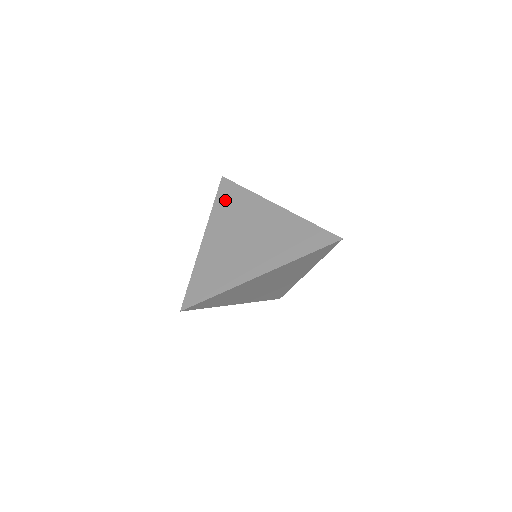
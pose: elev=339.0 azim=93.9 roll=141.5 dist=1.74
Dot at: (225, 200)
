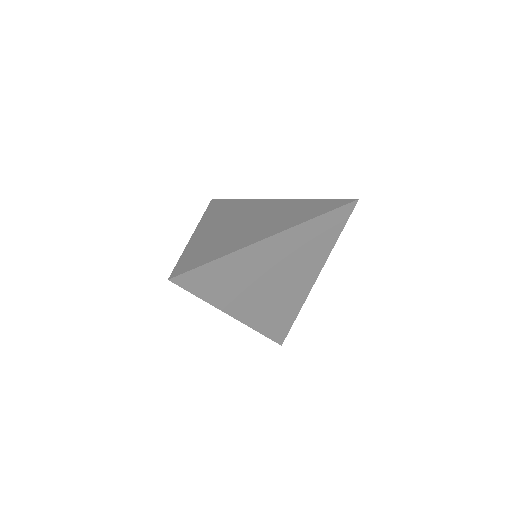
Dot at: (217, 209)
